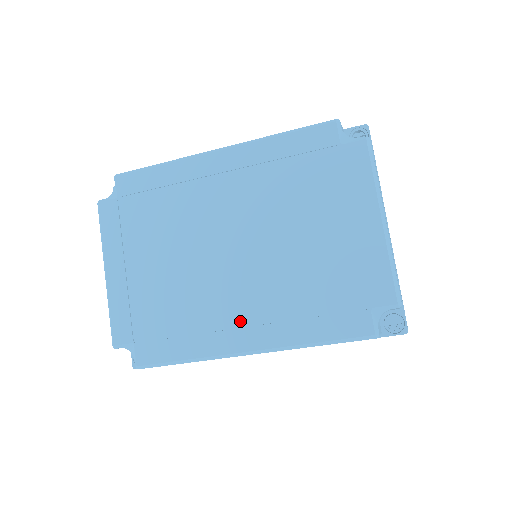
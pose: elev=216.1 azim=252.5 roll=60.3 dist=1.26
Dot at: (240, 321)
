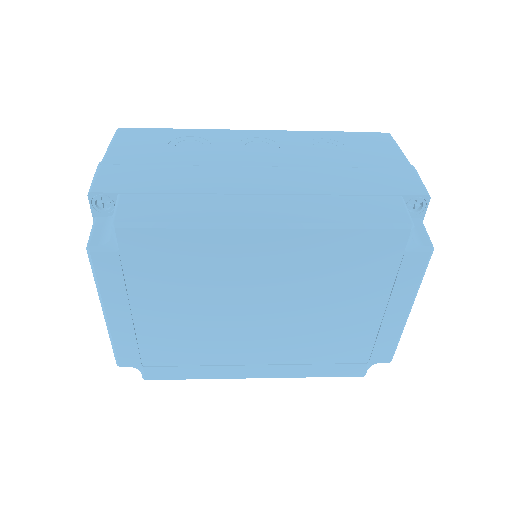
Dot at: (254, 361)
